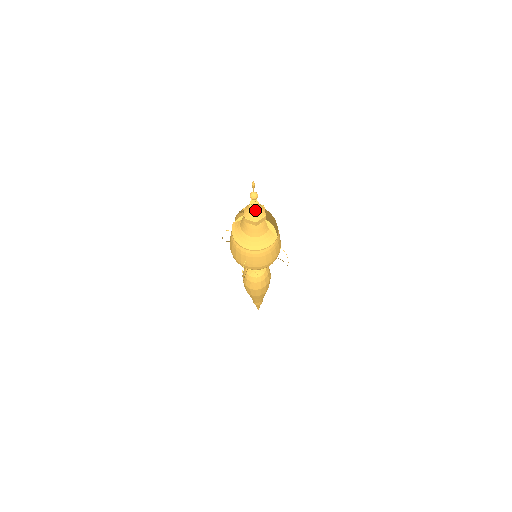
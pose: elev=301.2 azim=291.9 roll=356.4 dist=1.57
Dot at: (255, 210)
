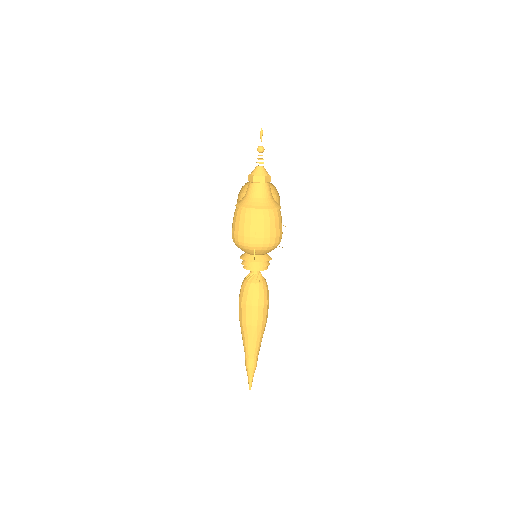
Dot at: (262, 167)
